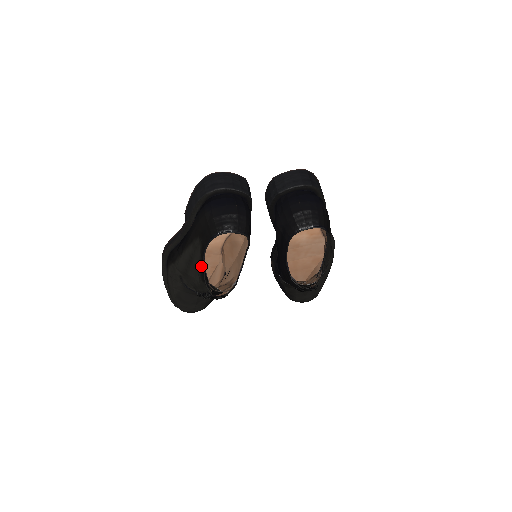
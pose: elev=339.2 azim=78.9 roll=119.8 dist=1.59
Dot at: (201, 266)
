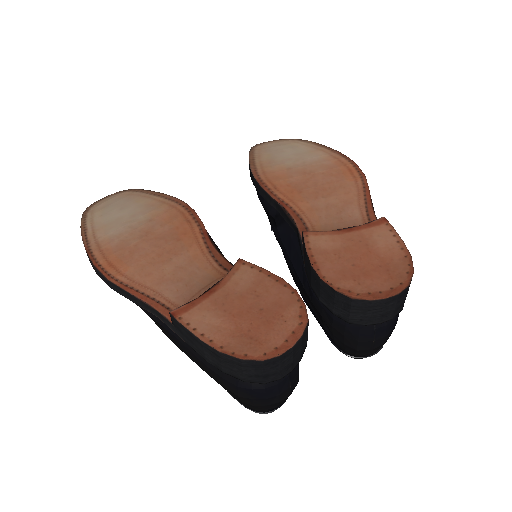
Dot at: occluded
